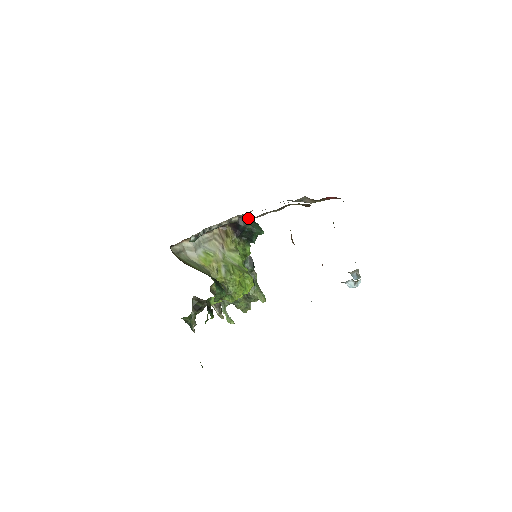
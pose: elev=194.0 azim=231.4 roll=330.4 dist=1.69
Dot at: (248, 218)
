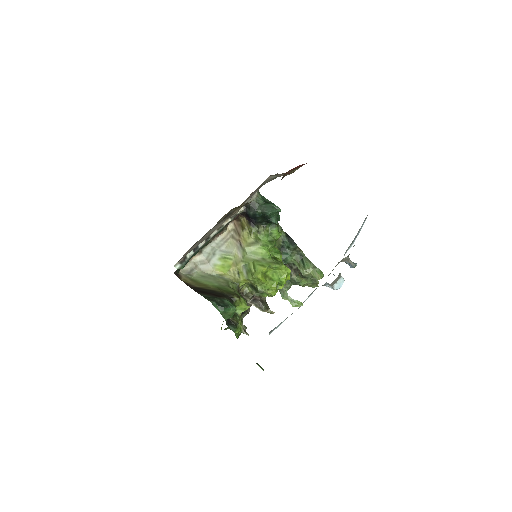
Dot at: (254, 202)
